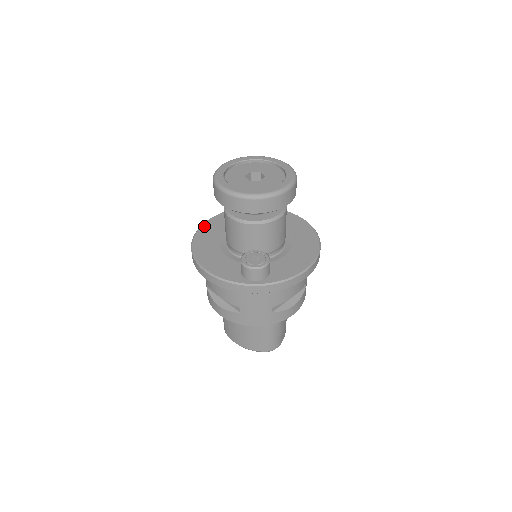
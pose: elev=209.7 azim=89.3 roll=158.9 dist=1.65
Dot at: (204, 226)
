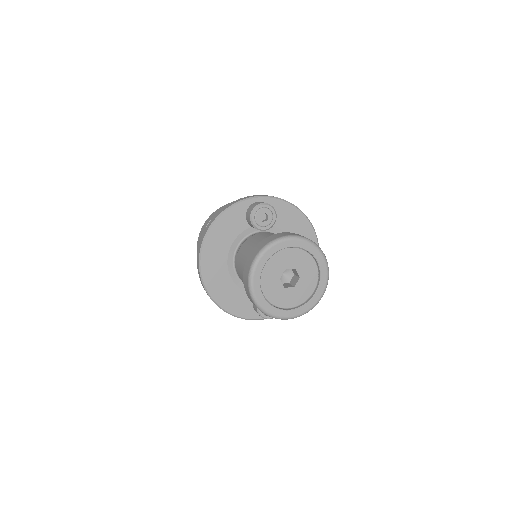
Dot at: (207, 242)
